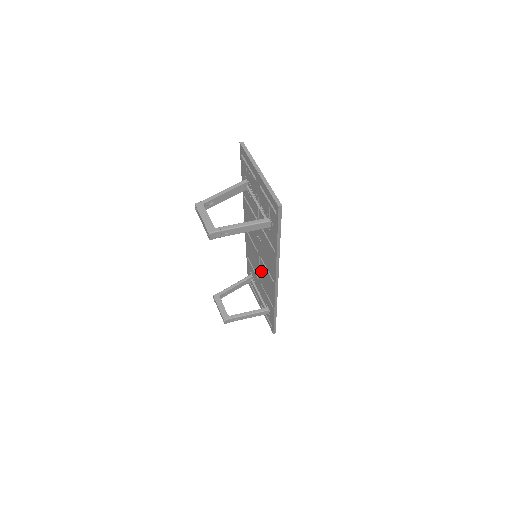
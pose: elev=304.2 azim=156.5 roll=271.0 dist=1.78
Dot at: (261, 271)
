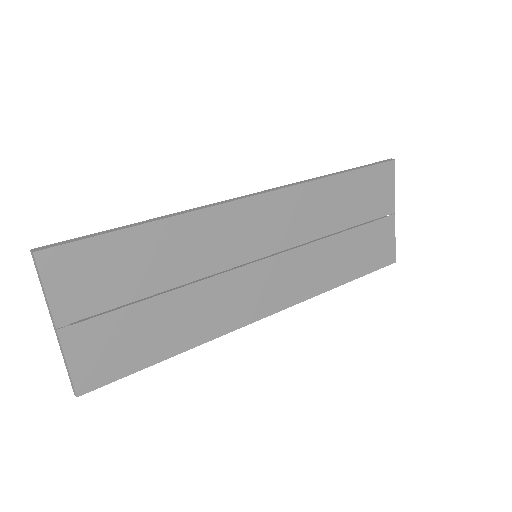
Dot at: (292, 253)
